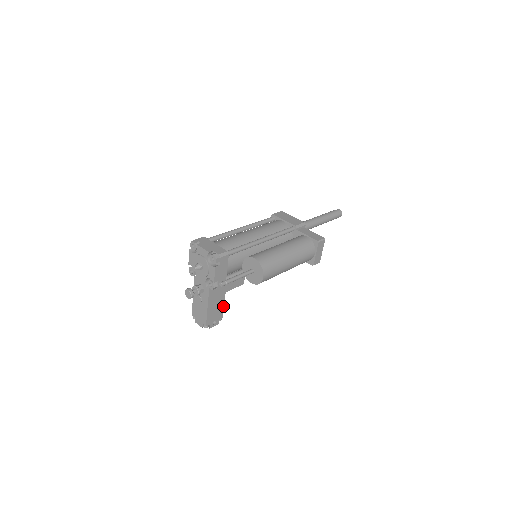
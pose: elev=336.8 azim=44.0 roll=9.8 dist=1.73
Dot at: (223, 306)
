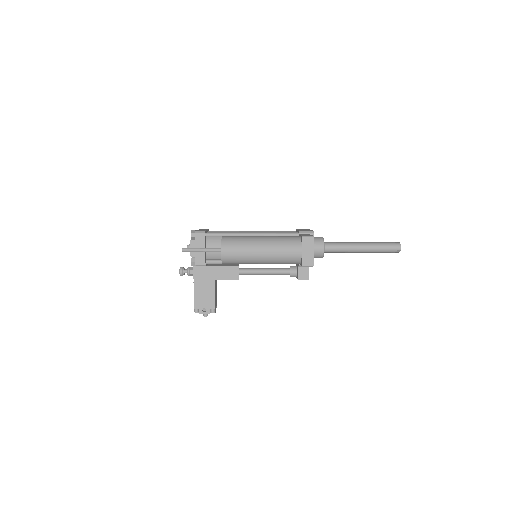
Dot at: (214, 295)
